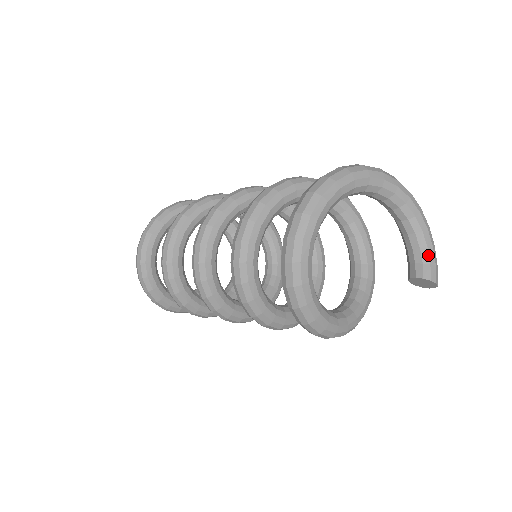
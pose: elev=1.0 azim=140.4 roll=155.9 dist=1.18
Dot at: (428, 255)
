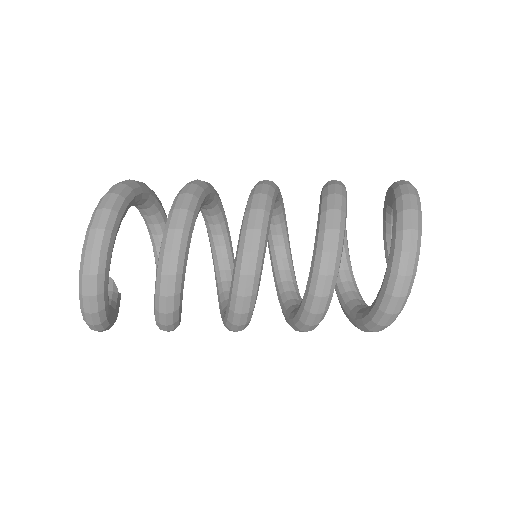
Dot at: occluded
